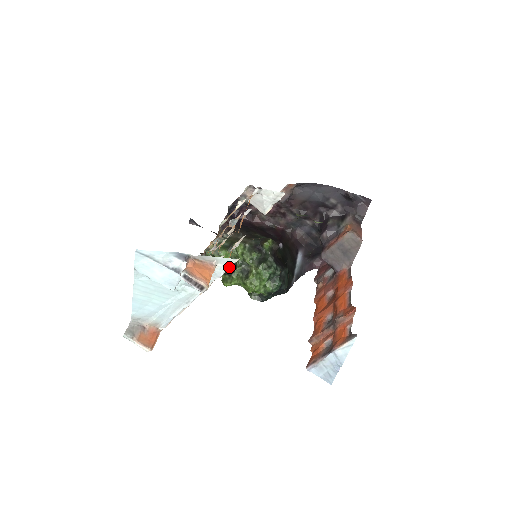
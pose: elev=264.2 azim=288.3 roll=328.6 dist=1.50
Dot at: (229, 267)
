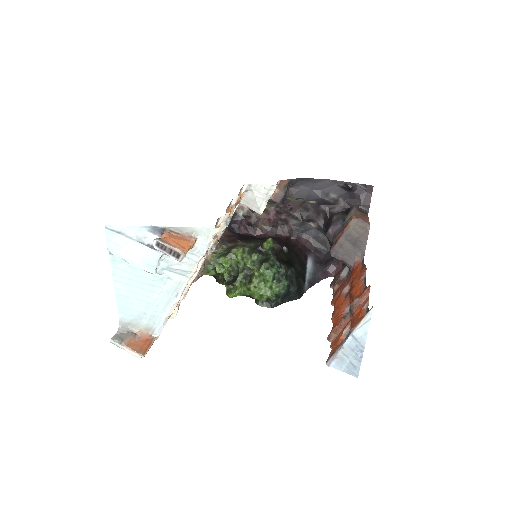
Dot at: (211, 240)
